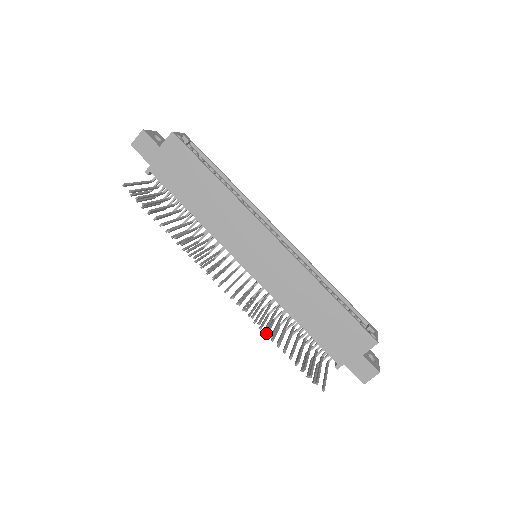
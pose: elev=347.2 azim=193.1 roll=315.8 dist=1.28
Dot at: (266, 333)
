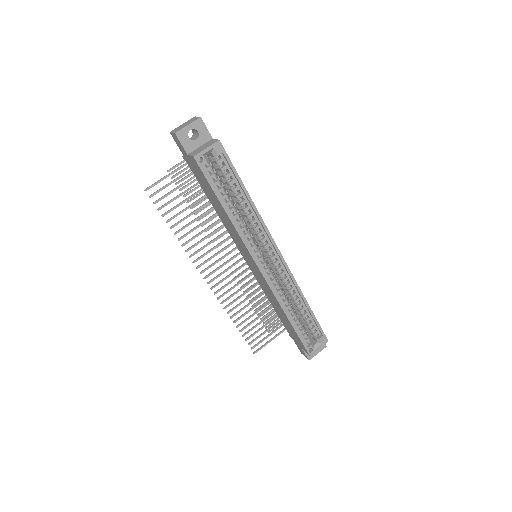
Dot at: (246, 297)
